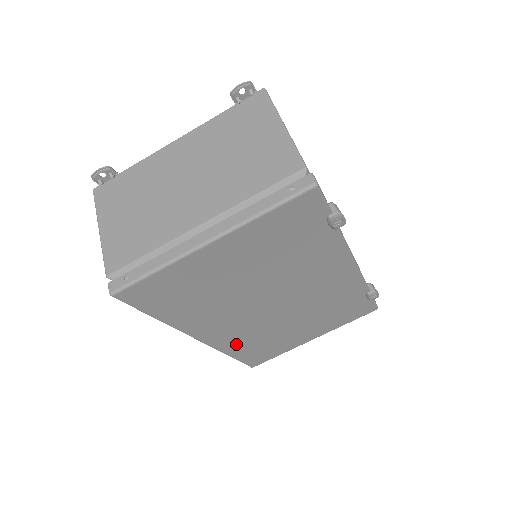
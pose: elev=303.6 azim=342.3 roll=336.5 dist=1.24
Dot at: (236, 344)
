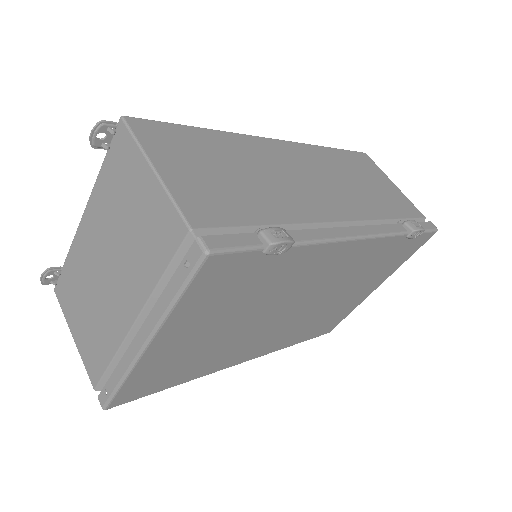
Dot at: (287, 340)
